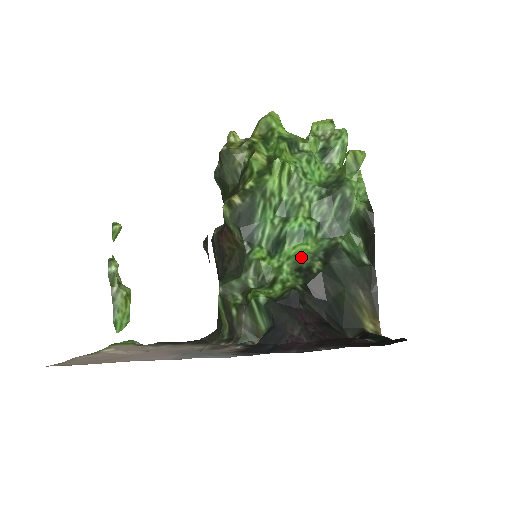
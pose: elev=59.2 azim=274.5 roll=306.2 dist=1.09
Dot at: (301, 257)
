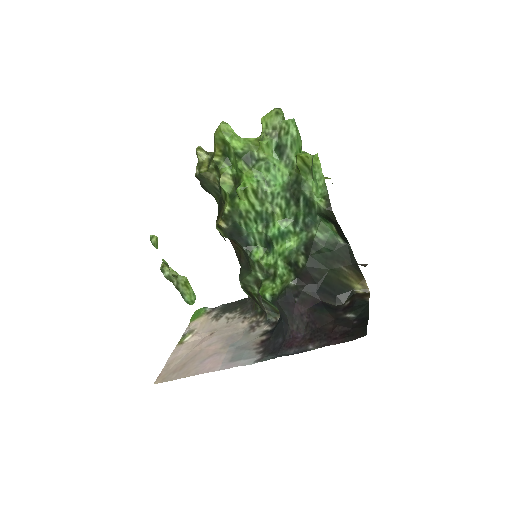
Dot at: (288, 254)
